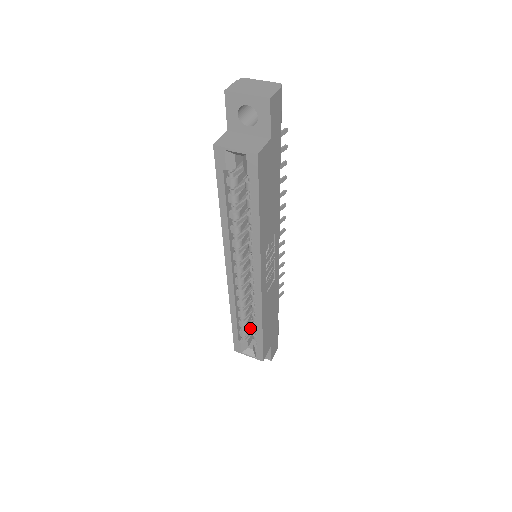
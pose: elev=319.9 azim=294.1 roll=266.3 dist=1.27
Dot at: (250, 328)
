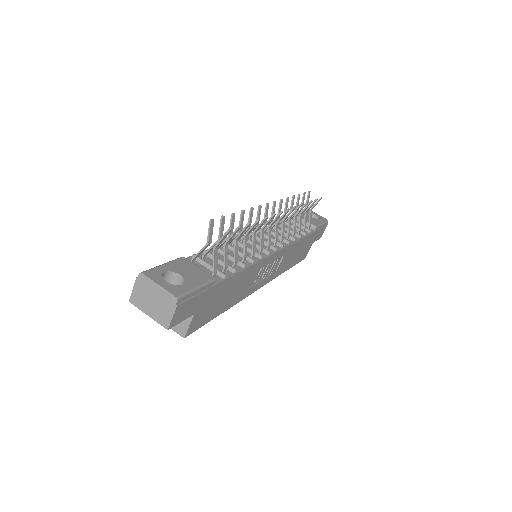
Dot at: occluded
